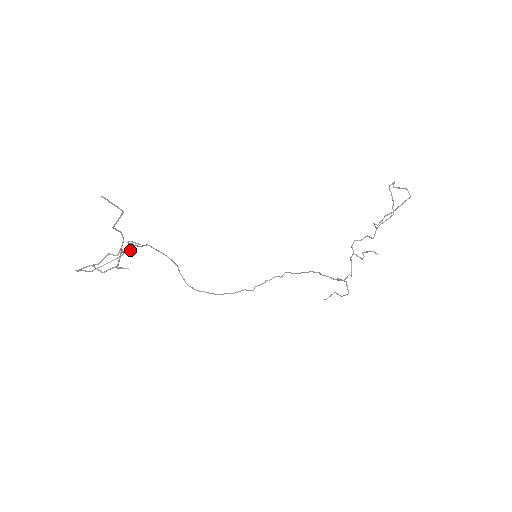
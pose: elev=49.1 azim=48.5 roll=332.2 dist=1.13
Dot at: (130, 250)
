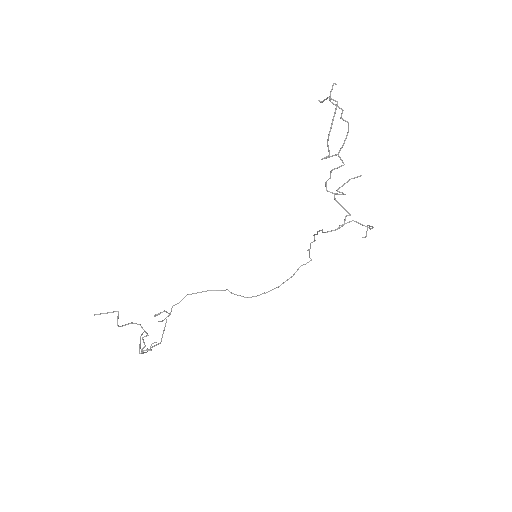
Dot at: (169, 314)
